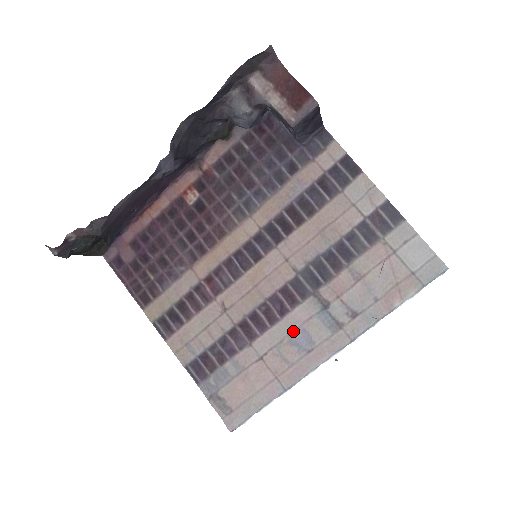
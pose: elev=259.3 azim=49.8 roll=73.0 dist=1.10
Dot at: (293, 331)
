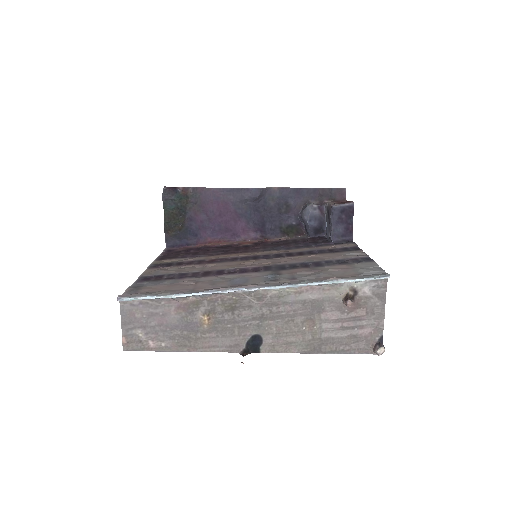
Dot at: (238, 278)
